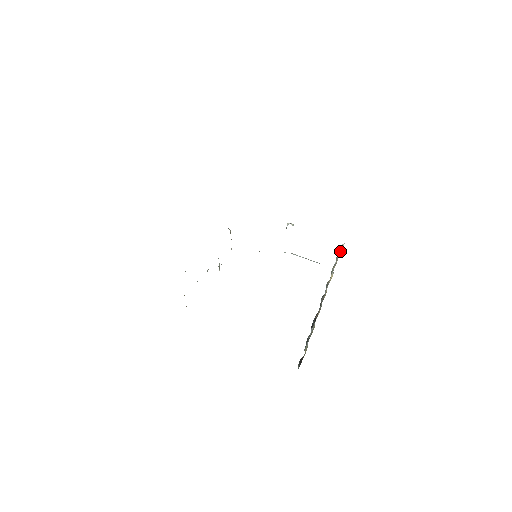
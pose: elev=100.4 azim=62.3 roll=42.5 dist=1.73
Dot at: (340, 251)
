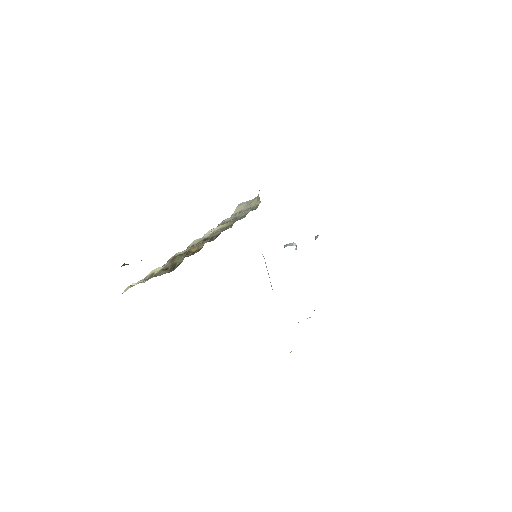
Dot at: occluded
